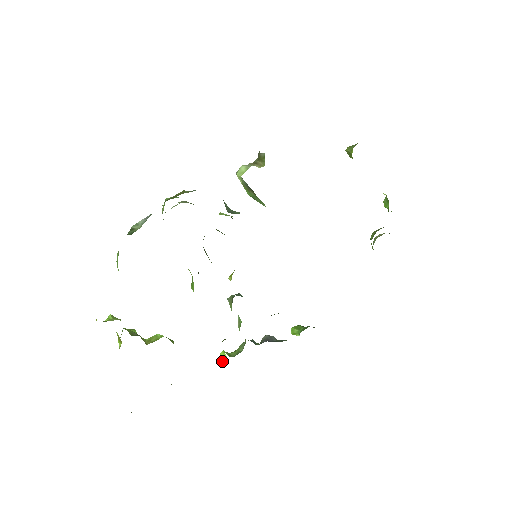
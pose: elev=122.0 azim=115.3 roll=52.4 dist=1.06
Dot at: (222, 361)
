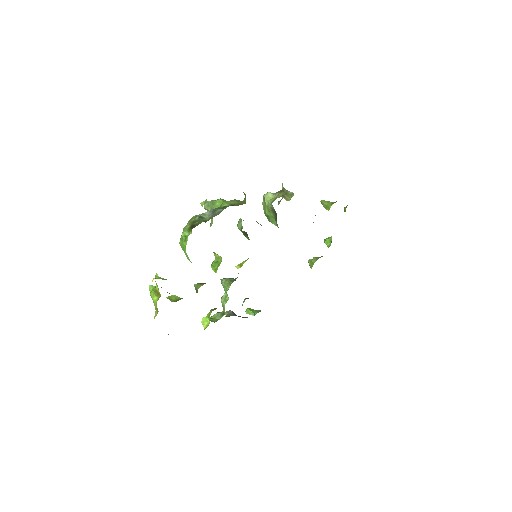
Dot at: (205, 324)
